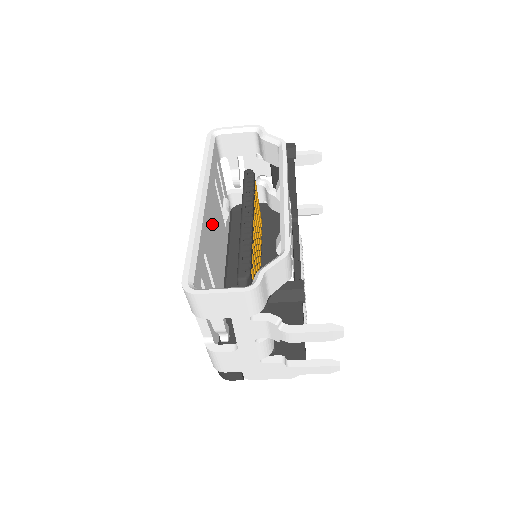
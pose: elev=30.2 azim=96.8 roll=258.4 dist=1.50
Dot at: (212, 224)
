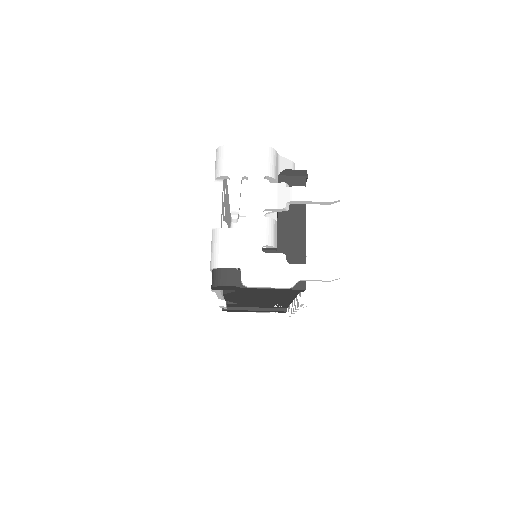
Dot at: occluded
